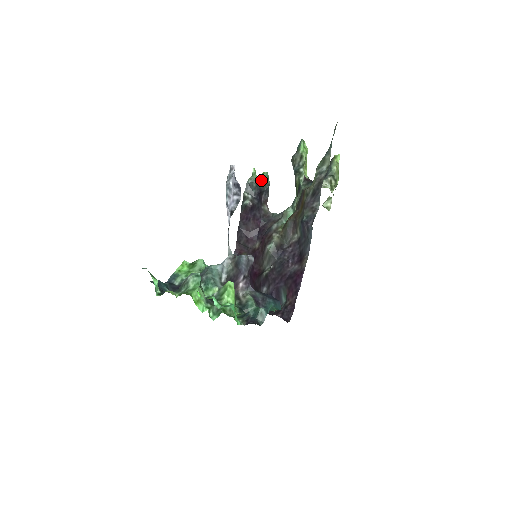
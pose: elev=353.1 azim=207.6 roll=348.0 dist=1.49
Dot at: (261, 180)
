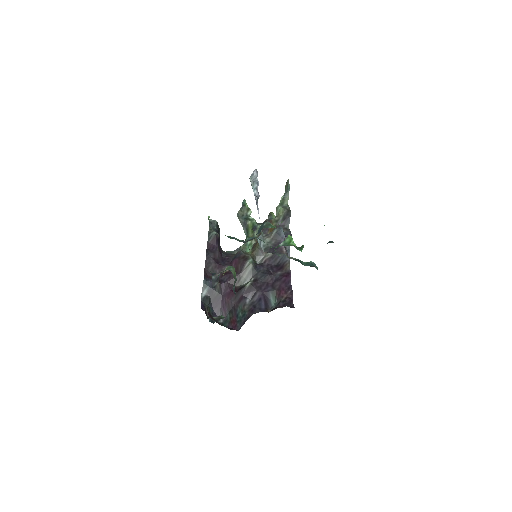
Dot at: occluded
